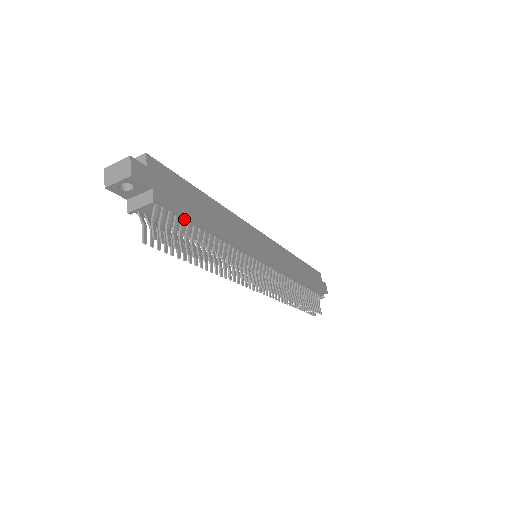
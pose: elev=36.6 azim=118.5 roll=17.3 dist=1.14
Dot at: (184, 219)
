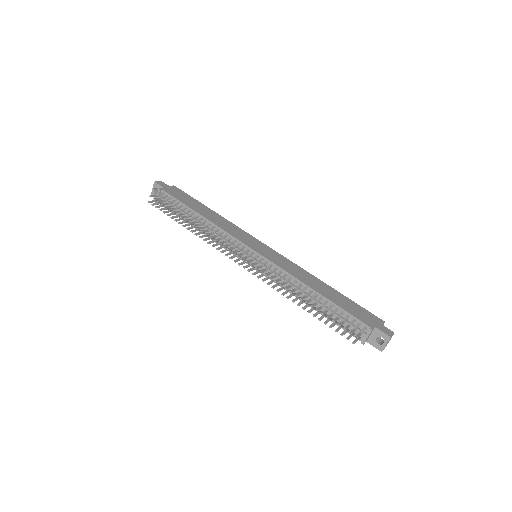
Dot at: (179, 203)
